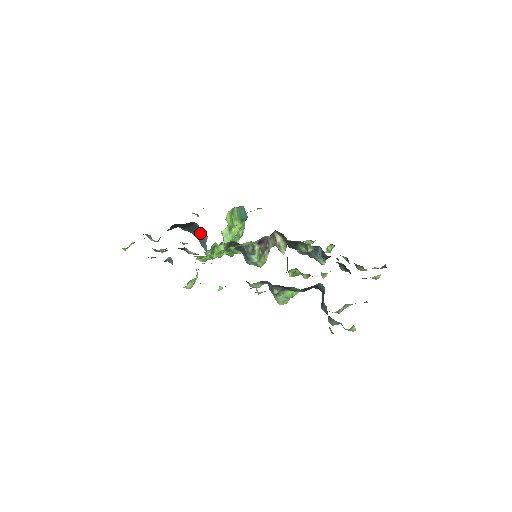
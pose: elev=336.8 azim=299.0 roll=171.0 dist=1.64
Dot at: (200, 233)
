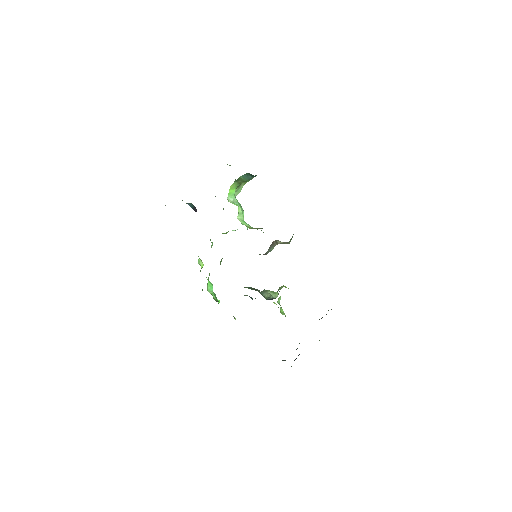
Dot at: occluded
